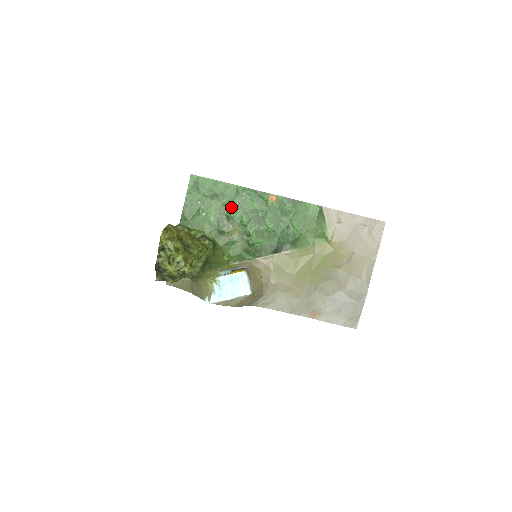
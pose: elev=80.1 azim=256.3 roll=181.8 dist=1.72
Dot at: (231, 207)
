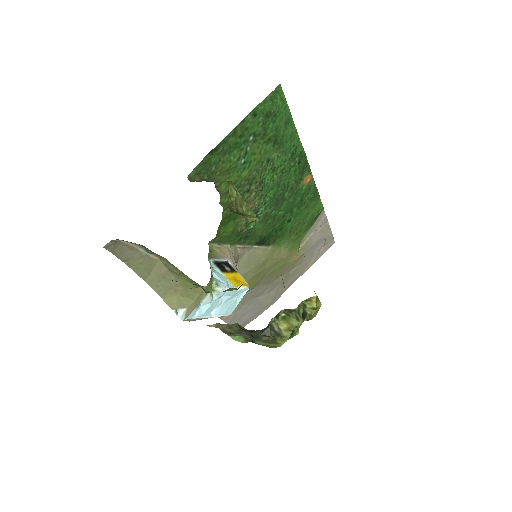
Dot at: (273, 168)
